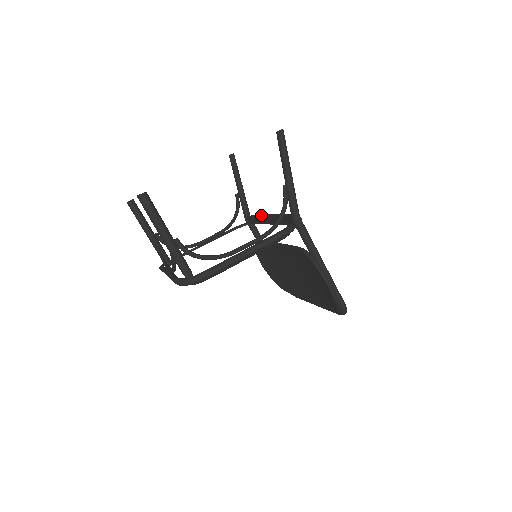
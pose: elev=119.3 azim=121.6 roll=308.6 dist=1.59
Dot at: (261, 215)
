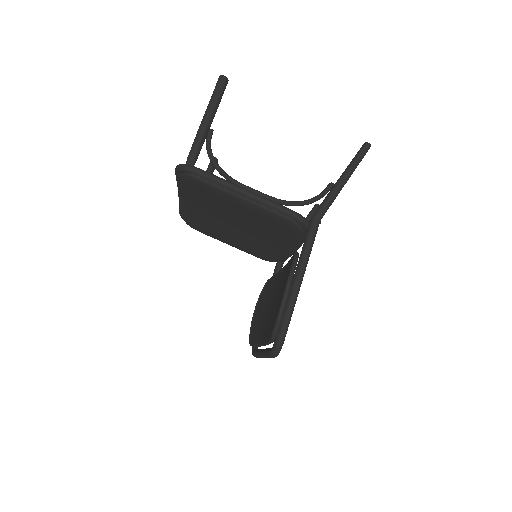
Dot at: occluded
